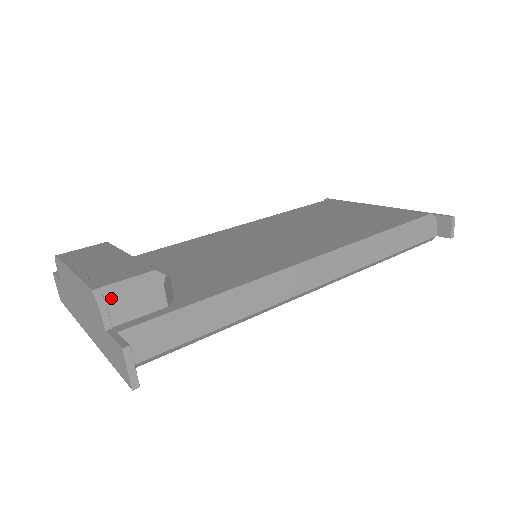
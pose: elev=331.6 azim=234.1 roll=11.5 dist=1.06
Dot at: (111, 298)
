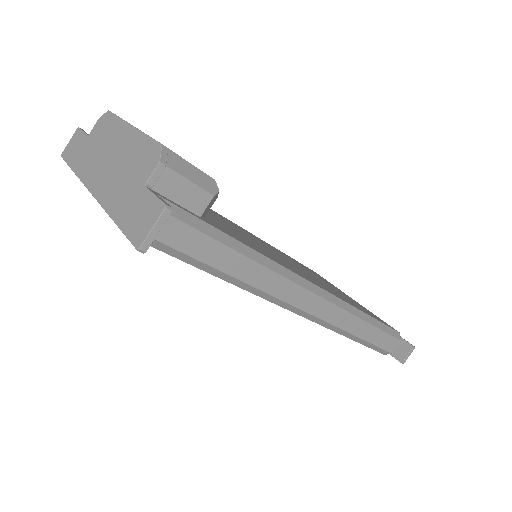
Dot at: (172, 164)
